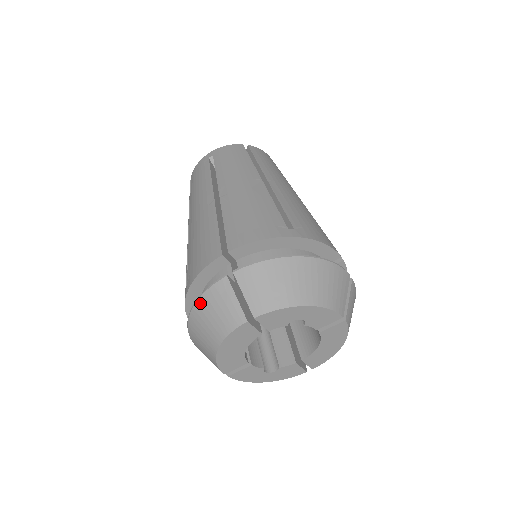
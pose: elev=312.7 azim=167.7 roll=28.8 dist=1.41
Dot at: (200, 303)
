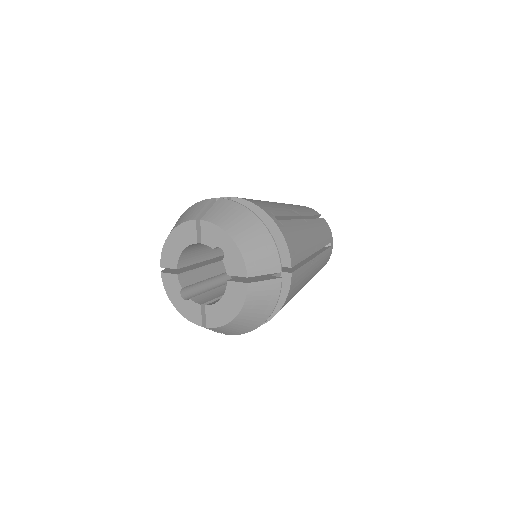
Dot at: (190, 207)
